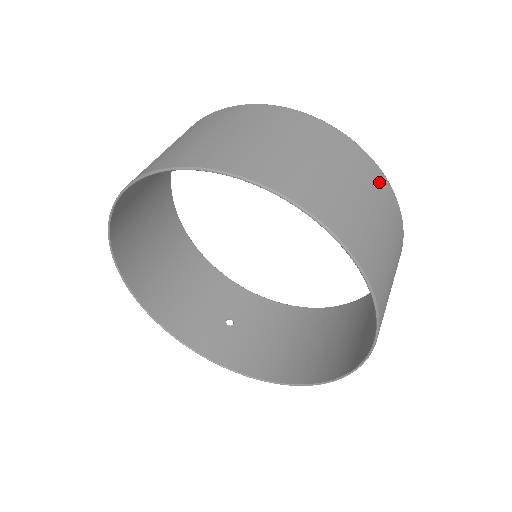
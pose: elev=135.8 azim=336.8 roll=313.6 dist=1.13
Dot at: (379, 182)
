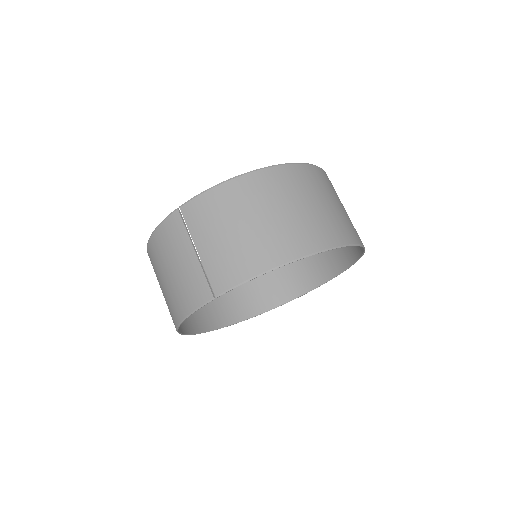
Dot at: (327, 179)
